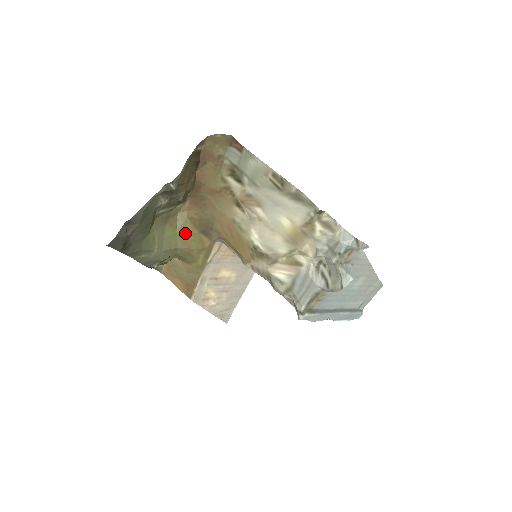
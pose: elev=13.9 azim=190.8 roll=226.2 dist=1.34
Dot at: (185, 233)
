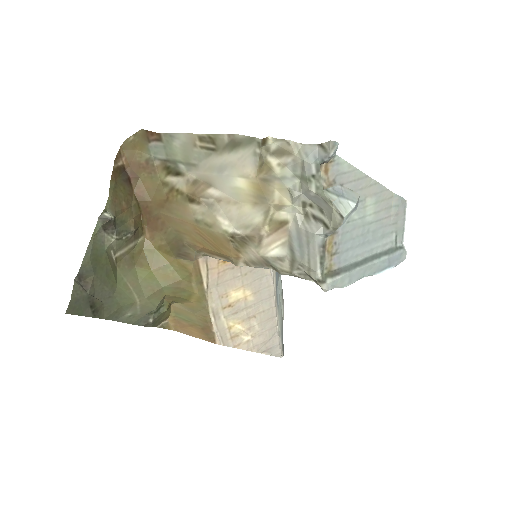
Dot at: (161, 267)
